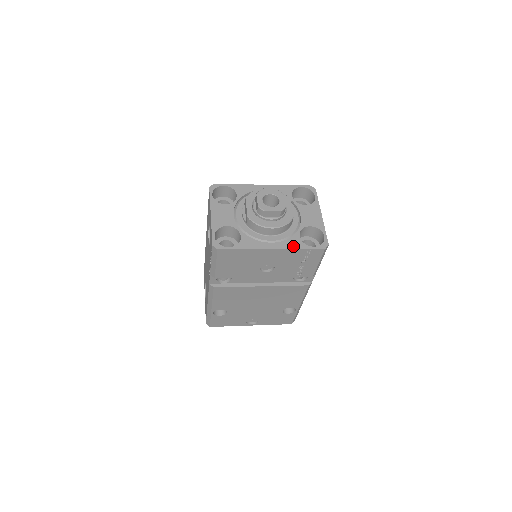
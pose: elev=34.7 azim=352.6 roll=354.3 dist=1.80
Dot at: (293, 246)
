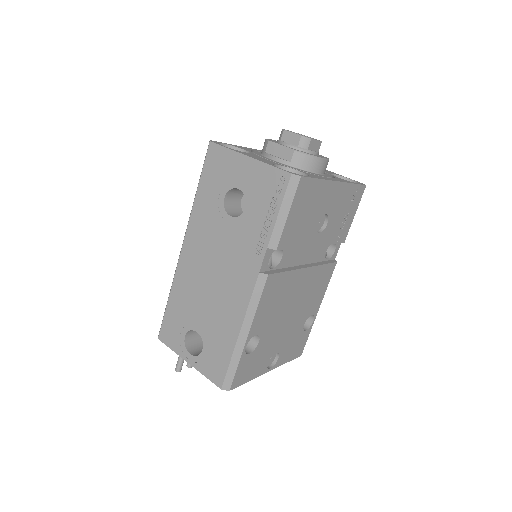
Dot at: (346, 181)
